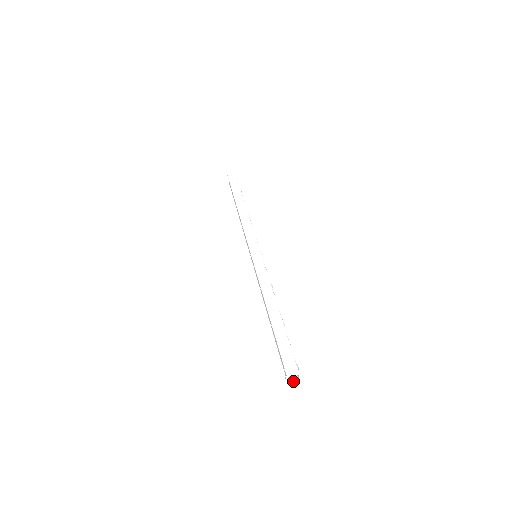
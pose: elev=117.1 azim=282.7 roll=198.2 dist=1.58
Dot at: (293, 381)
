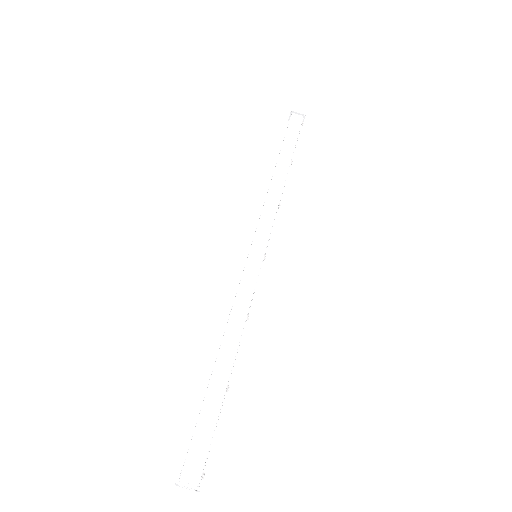
Dot at: occluded
